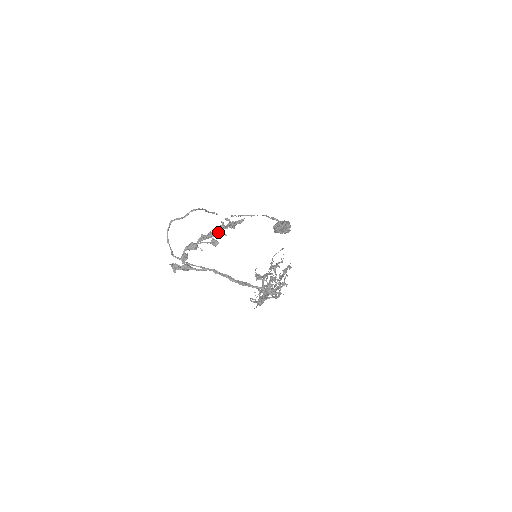
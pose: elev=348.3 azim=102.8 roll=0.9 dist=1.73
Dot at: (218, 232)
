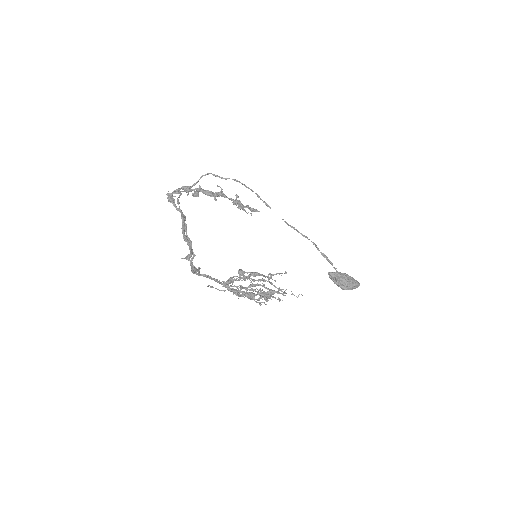
Dot at: (214, 194)
